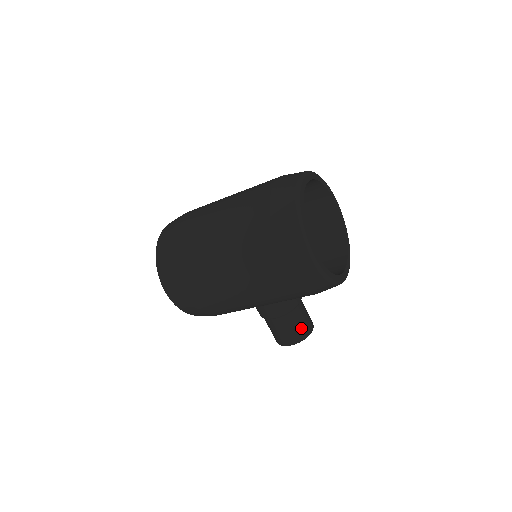
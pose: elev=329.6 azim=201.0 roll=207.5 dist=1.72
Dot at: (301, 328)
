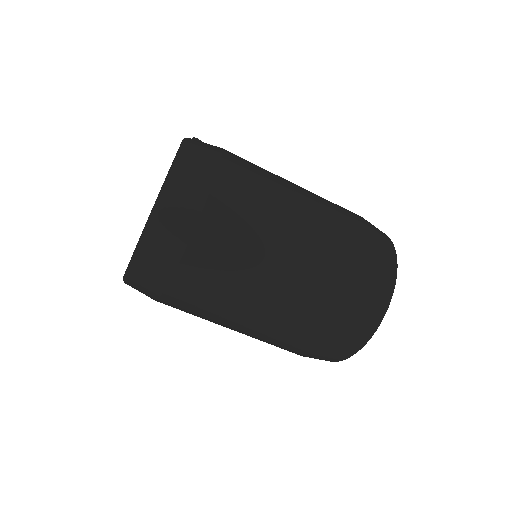
Dot at: occluded
